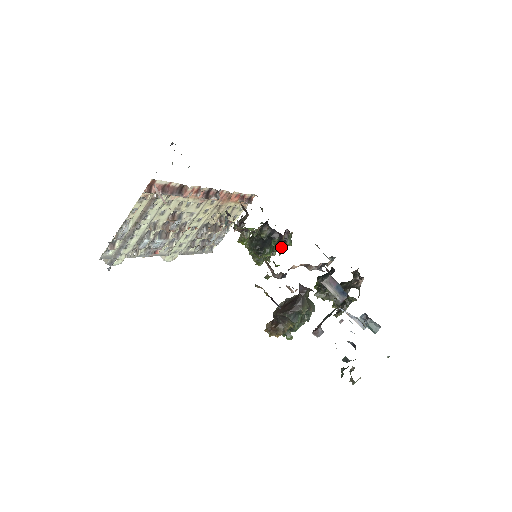
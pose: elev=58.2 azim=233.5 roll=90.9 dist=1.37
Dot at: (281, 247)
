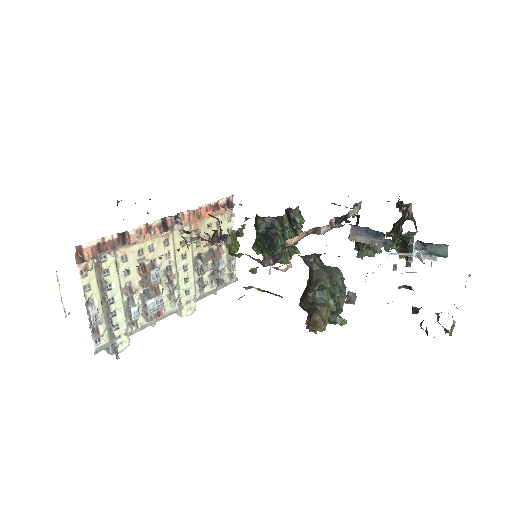
Dot at: (295, 230)
